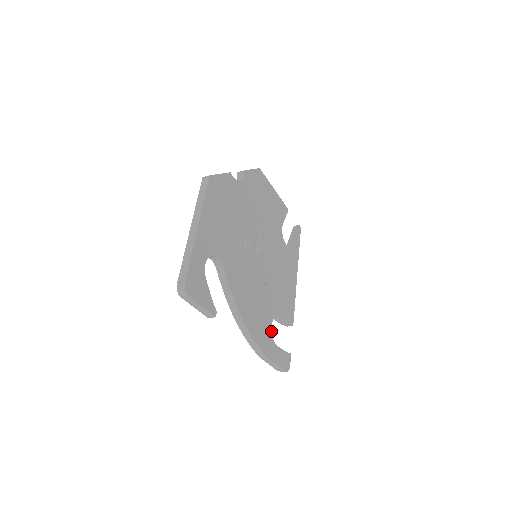
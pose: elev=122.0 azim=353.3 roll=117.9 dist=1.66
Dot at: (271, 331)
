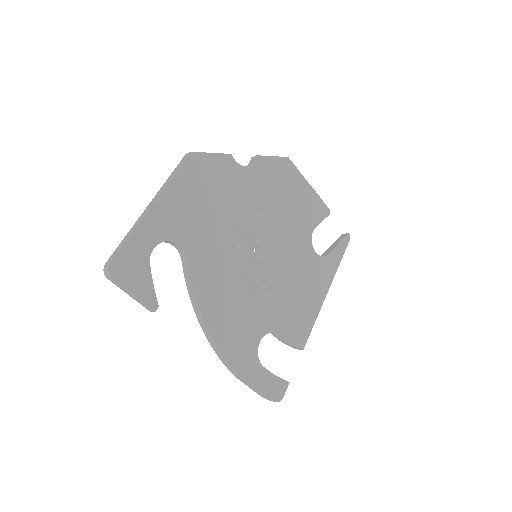
Dot at: (257, 348)
